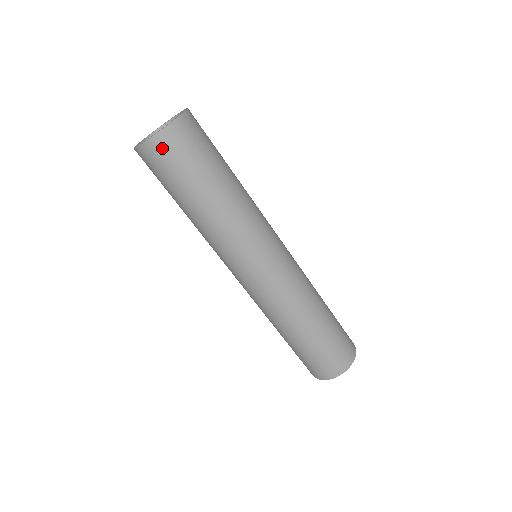
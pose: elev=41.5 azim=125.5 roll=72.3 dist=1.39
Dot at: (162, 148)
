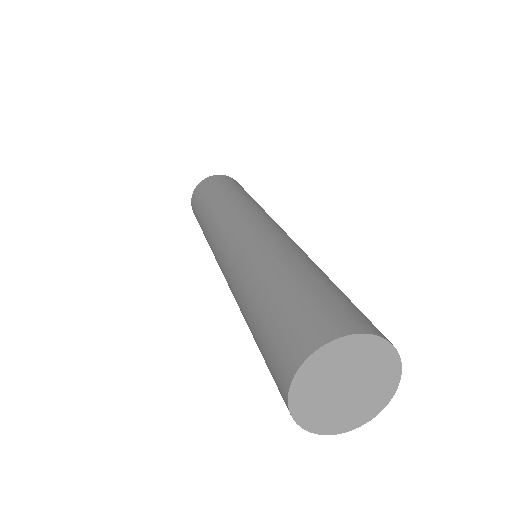
Dot at: (210, 180)
